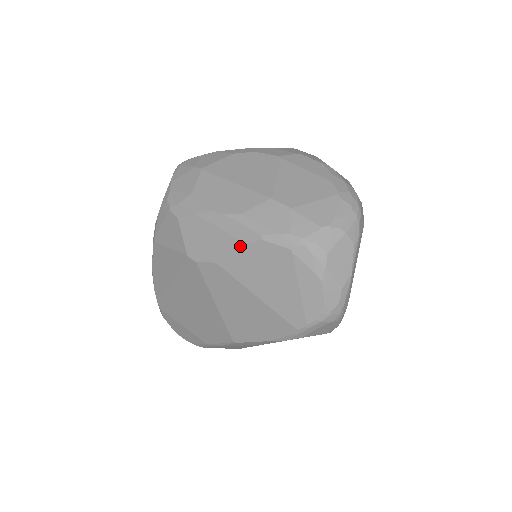
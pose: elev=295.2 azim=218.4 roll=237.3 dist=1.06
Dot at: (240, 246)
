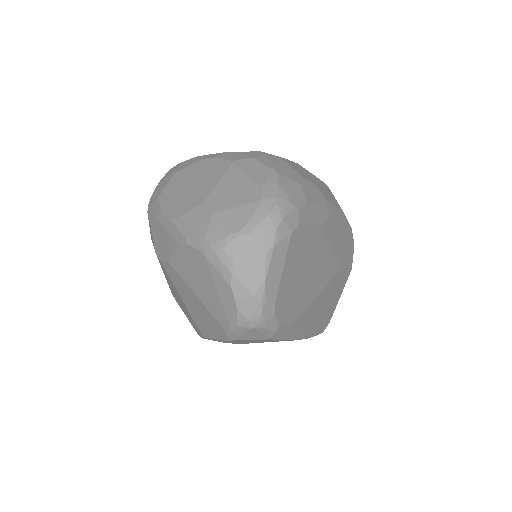
Dot at: (176, 248)
